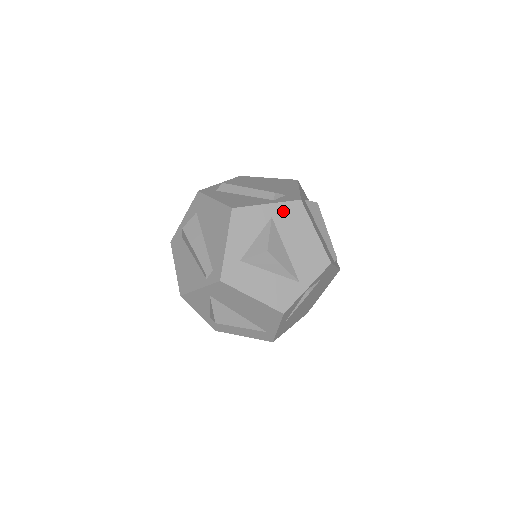
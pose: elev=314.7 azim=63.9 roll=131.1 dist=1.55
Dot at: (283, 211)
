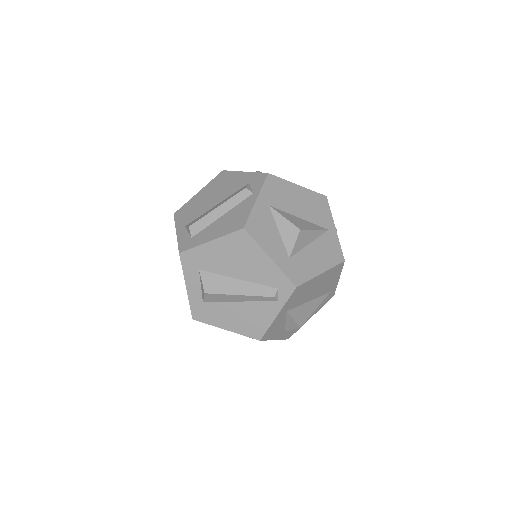
Dot at: (269, 193)
